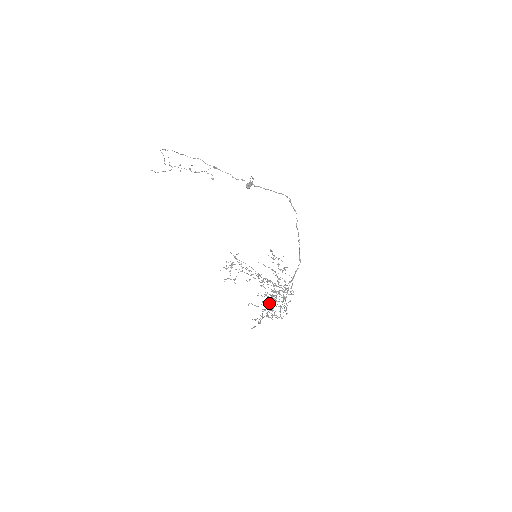
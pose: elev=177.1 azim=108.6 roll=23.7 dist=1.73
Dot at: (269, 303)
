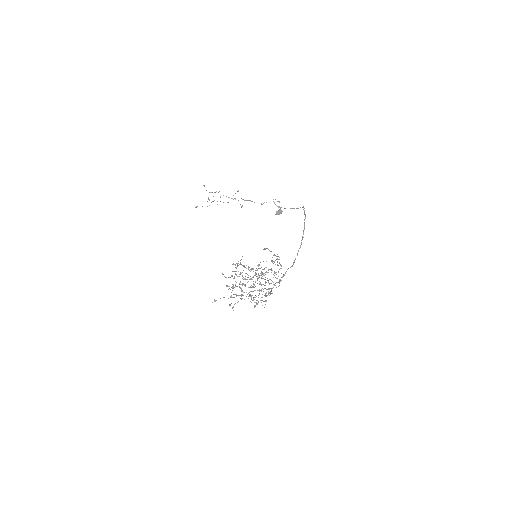
Dot at: (243, 284)
